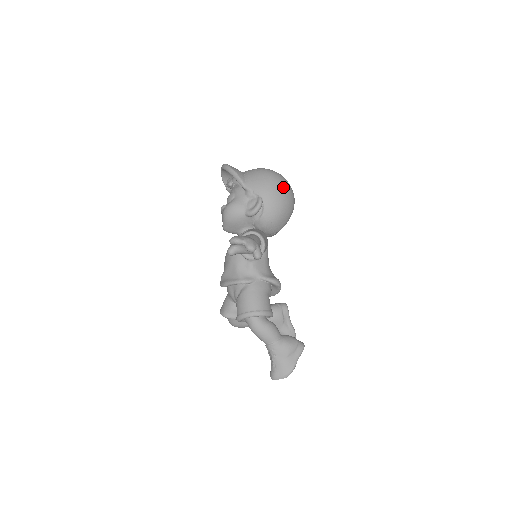
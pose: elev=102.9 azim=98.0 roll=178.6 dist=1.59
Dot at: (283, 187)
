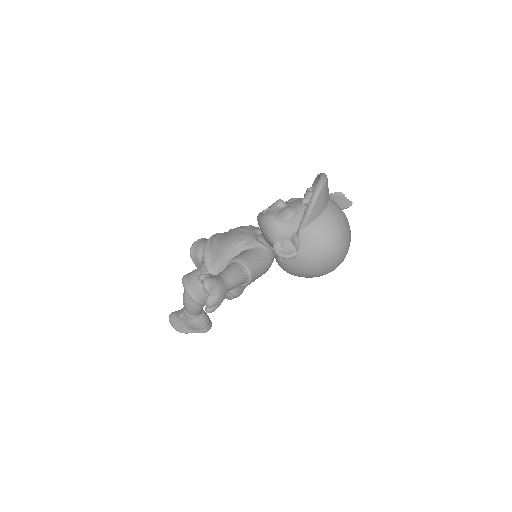
Dot at: (326, 266)
